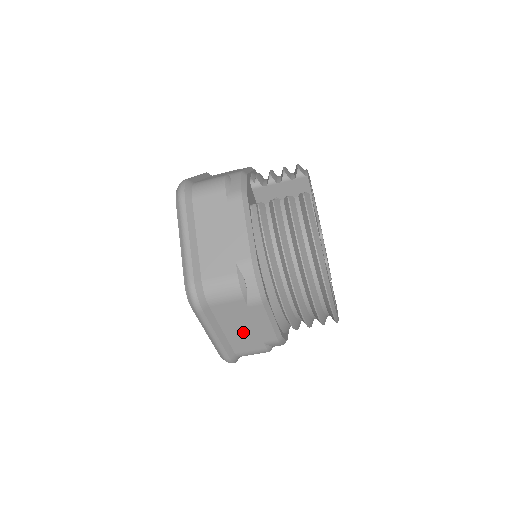
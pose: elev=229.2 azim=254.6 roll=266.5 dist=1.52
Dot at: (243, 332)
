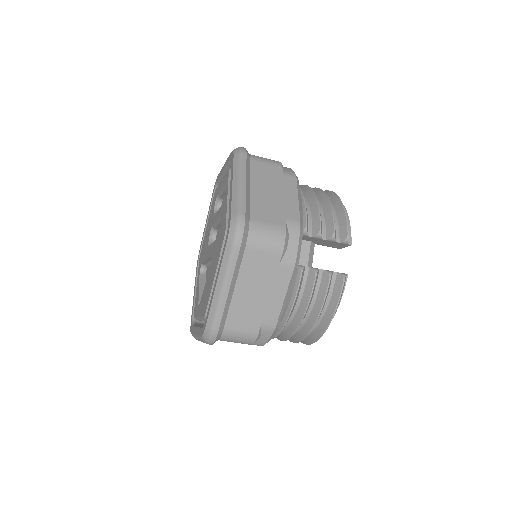
Dot at: occluded
